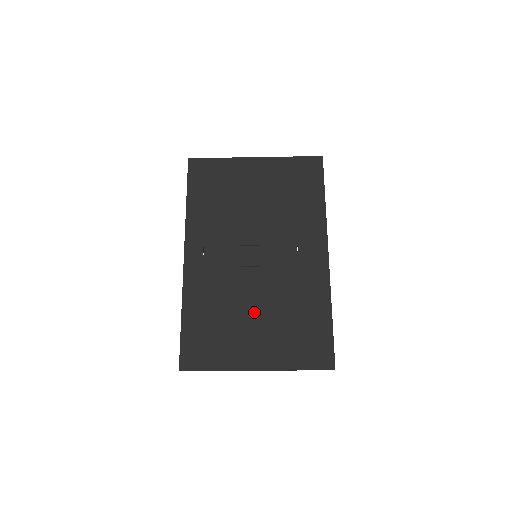
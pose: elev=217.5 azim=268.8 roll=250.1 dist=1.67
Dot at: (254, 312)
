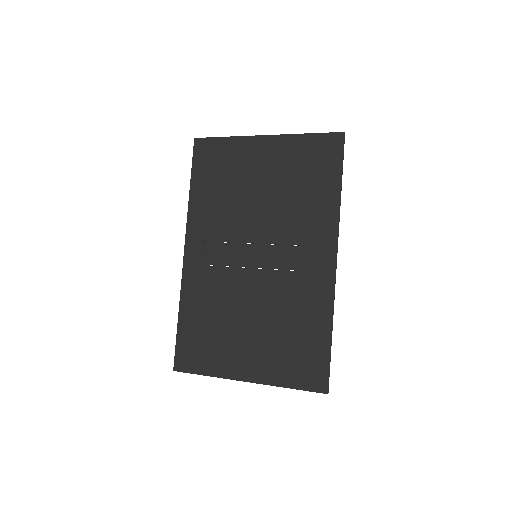
Dot at: (248, 319)
